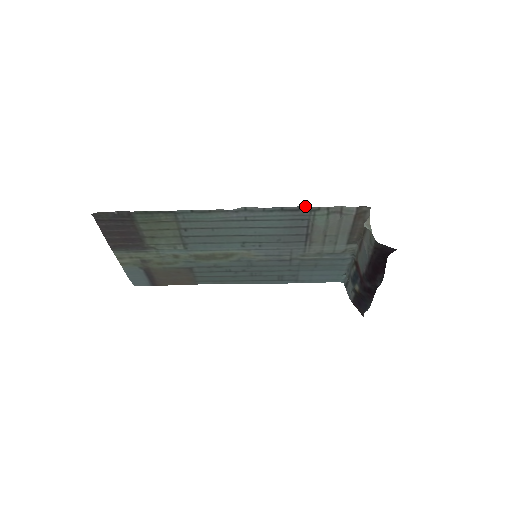
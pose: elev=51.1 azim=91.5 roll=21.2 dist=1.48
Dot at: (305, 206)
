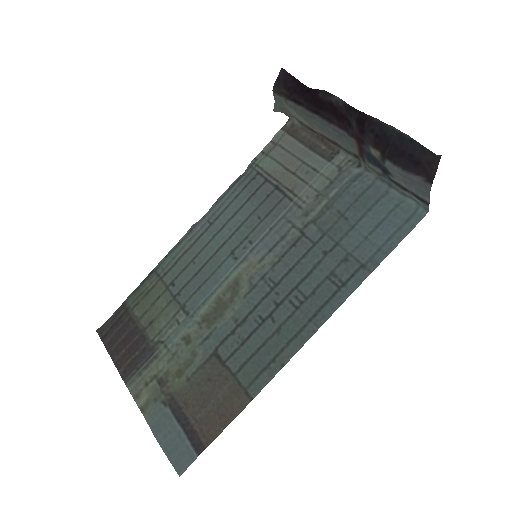
Dot at: (246, 171)
